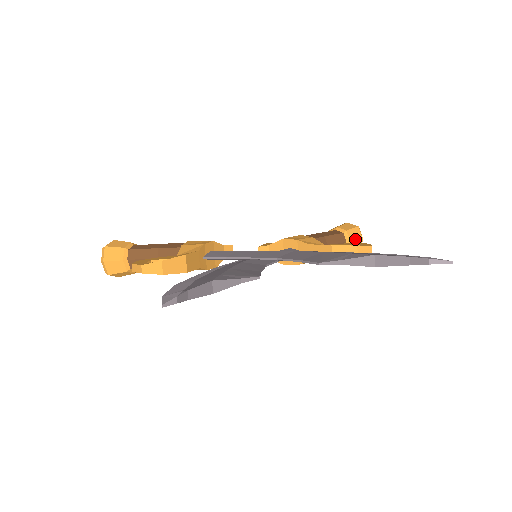
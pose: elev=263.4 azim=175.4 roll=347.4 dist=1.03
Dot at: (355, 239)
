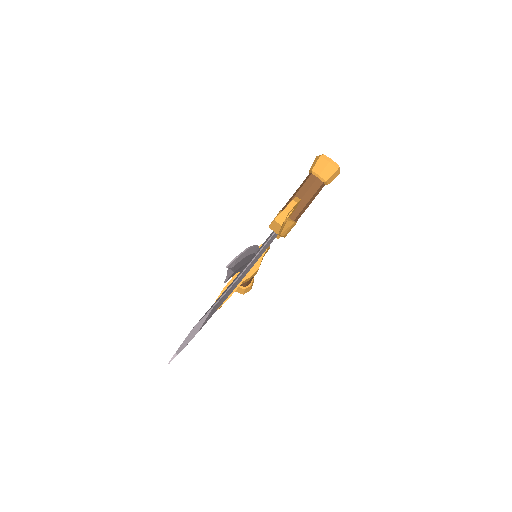
Dot at: (322, 169)
